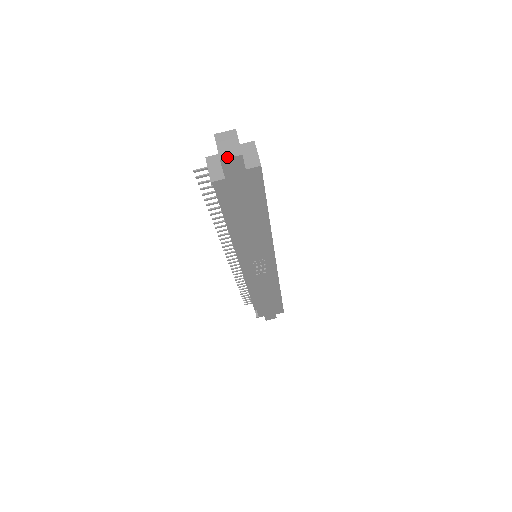
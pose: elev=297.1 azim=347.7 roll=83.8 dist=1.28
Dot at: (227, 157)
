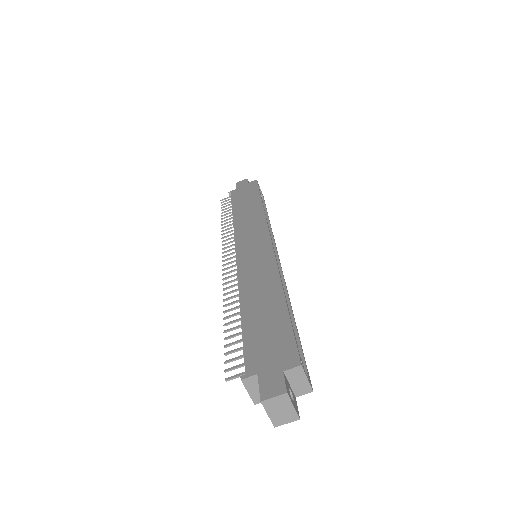
Dot at: (282, 424)
